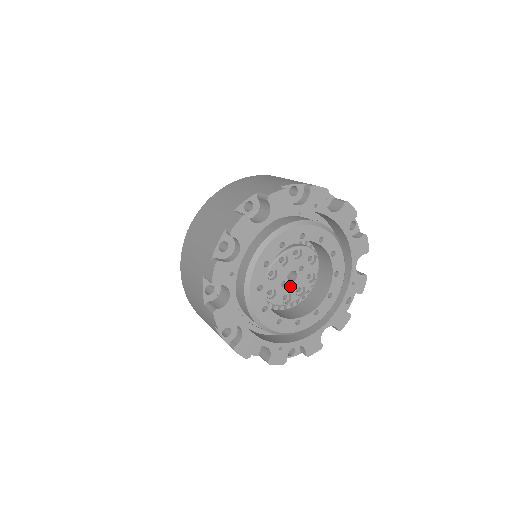
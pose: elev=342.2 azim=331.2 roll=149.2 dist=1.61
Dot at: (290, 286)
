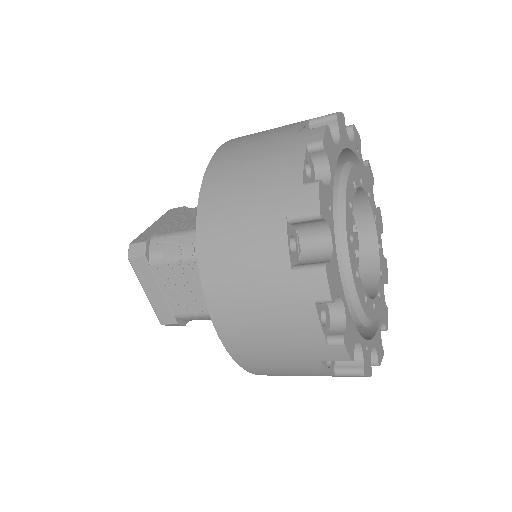
Dot at: occluded
